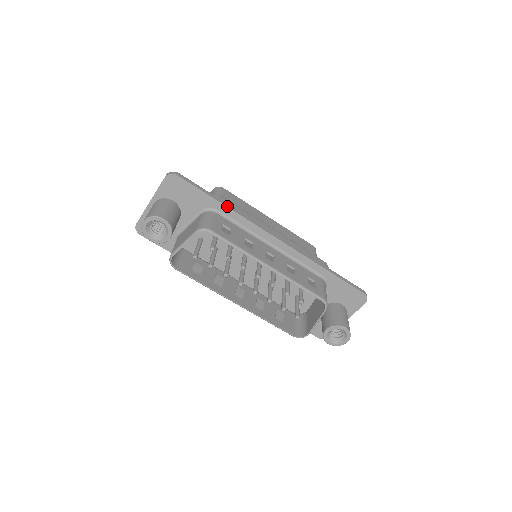
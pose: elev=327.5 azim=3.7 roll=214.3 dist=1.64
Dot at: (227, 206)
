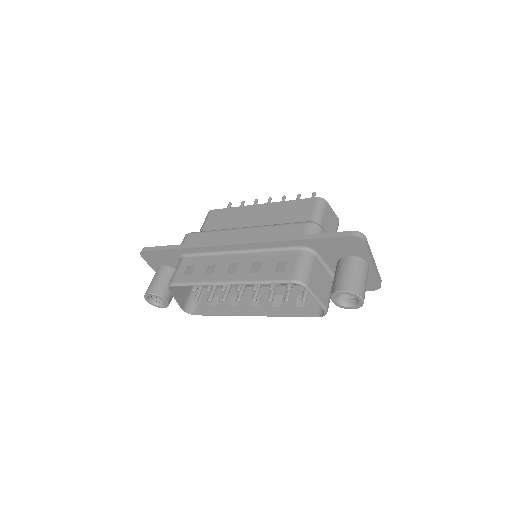
Dot at: (184, 248)
